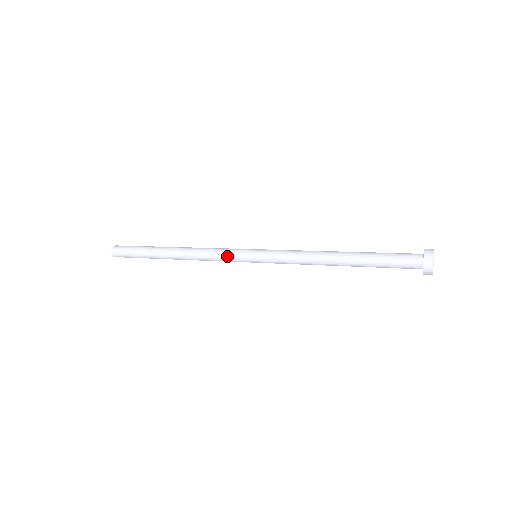
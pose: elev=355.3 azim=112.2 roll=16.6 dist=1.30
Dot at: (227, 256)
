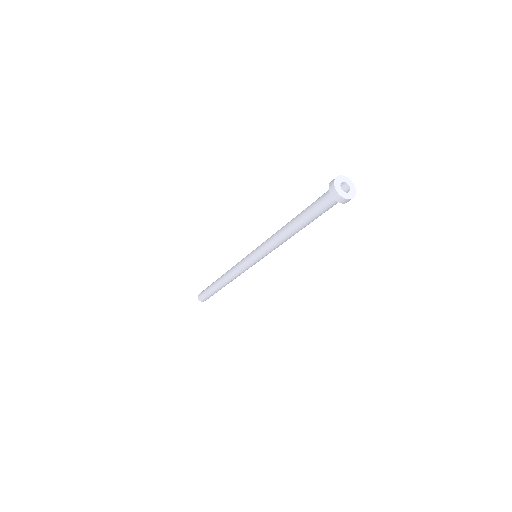
Dot at: occluded
